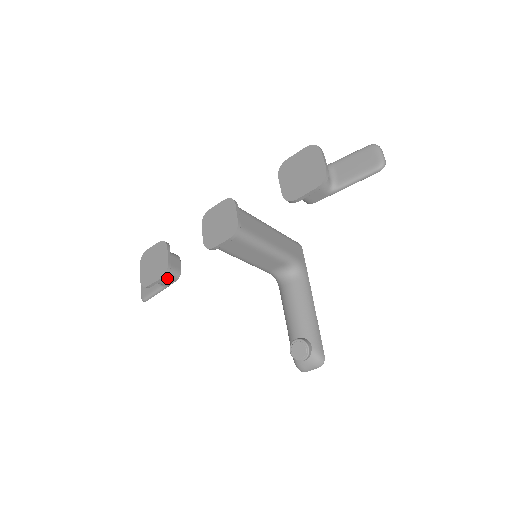
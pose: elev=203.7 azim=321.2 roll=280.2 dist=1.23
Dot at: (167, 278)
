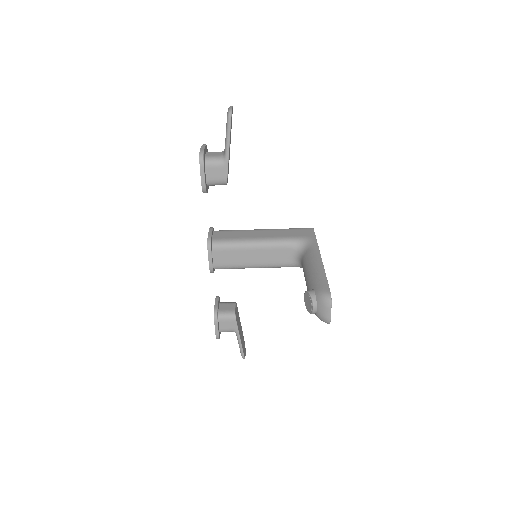
Dot at: (226, 321)
